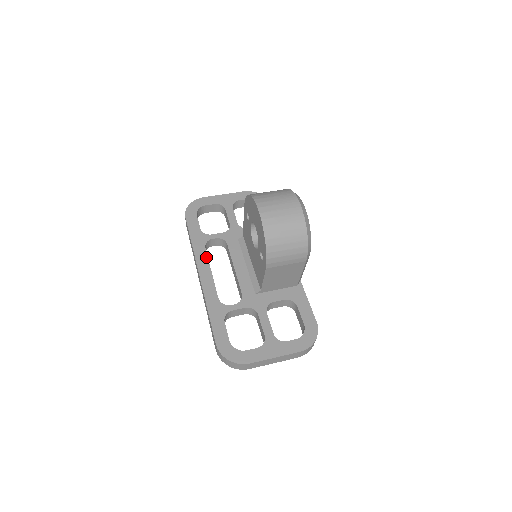
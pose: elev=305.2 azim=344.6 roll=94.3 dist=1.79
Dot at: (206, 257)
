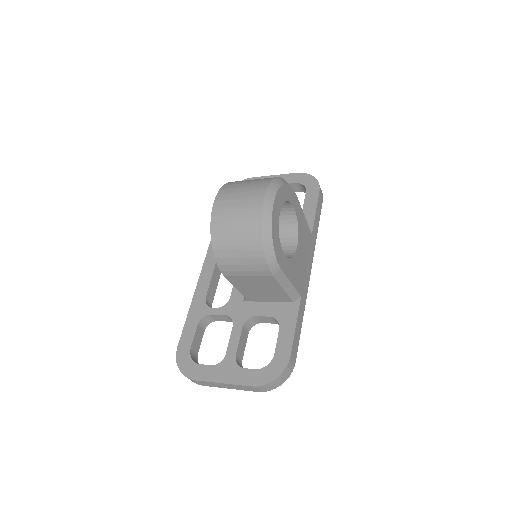
Dot at: occluded
